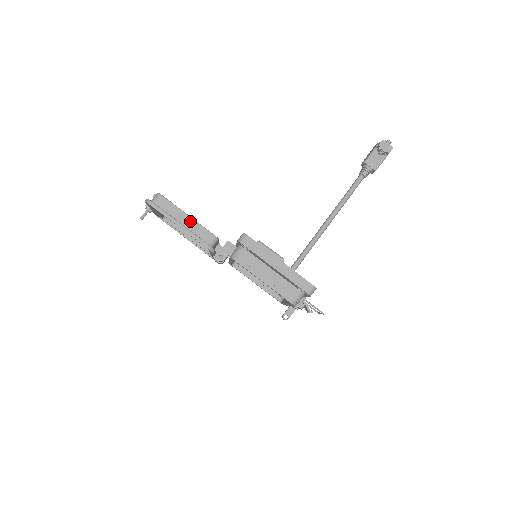
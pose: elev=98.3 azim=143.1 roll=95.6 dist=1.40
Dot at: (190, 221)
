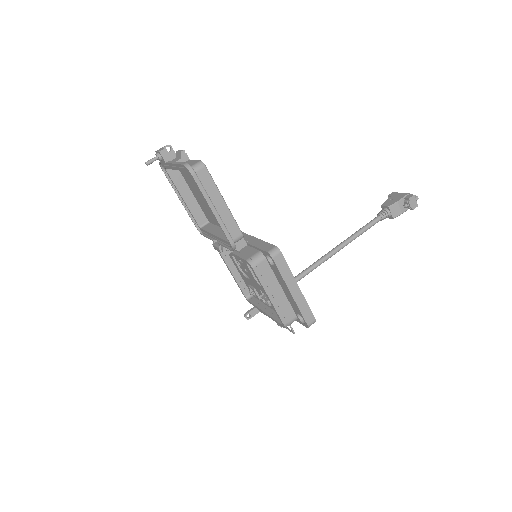
Dot at: (224, 209)
